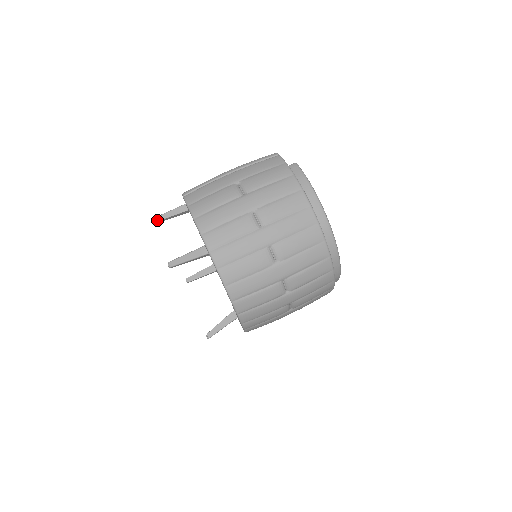
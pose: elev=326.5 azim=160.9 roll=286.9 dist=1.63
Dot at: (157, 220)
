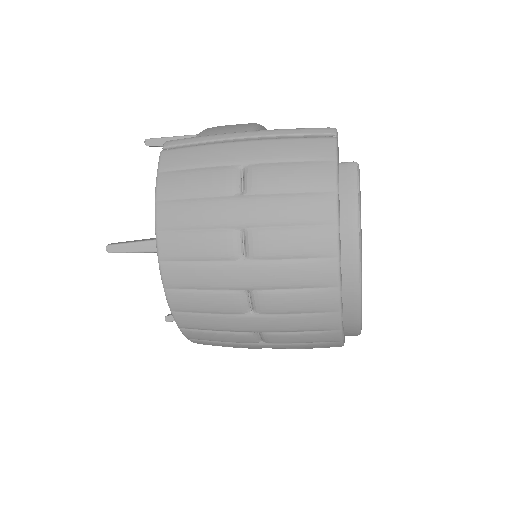
Dot at: (148, 144)
